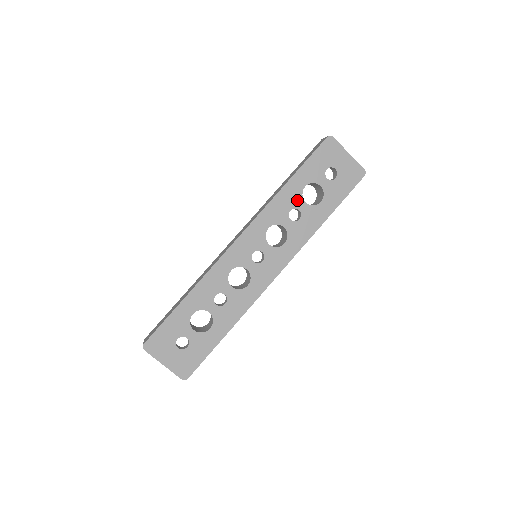
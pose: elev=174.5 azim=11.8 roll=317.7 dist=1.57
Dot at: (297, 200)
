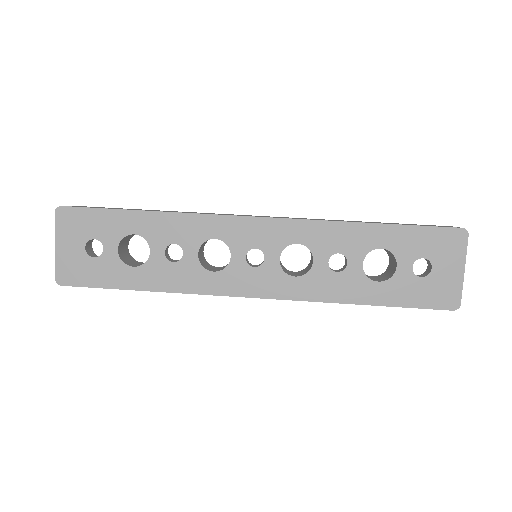
Dot at: (357, 251)
